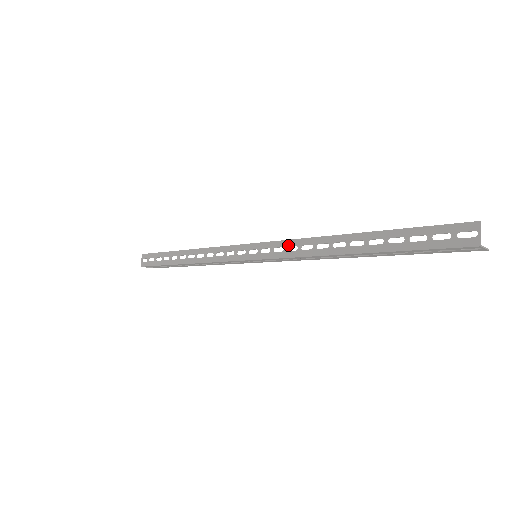
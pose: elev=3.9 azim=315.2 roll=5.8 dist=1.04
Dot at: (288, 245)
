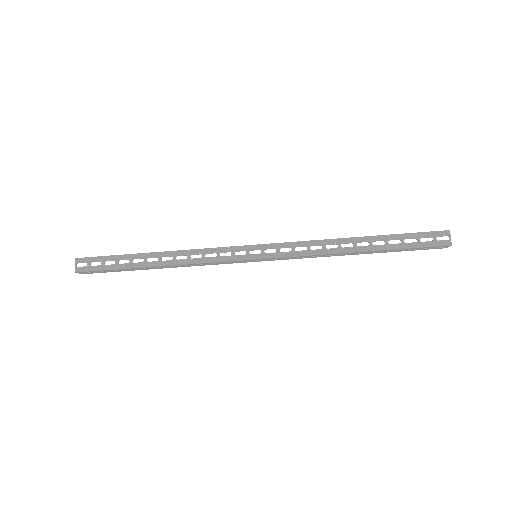
Dot at: (296, 246)
